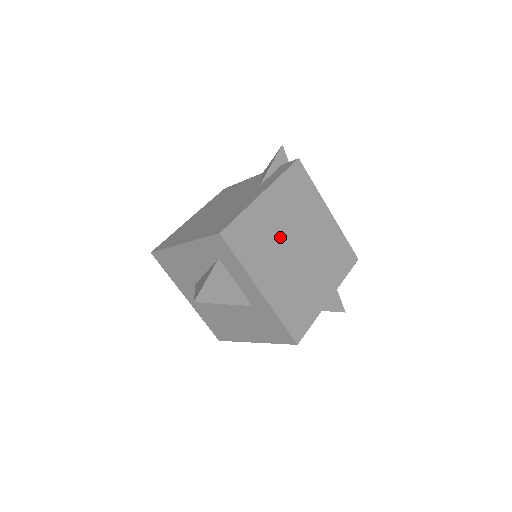
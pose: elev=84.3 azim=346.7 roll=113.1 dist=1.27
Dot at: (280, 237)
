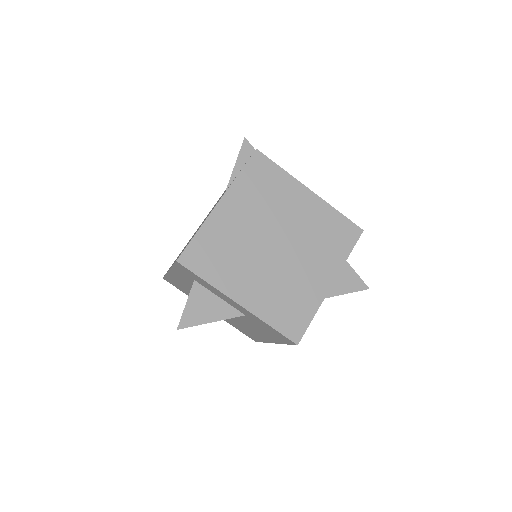
Dot at: (251, 241)
